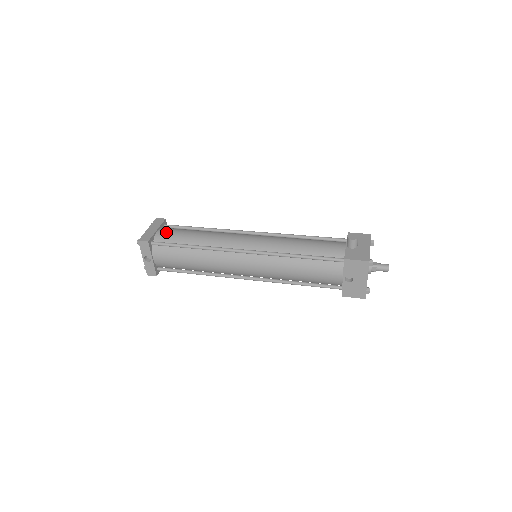
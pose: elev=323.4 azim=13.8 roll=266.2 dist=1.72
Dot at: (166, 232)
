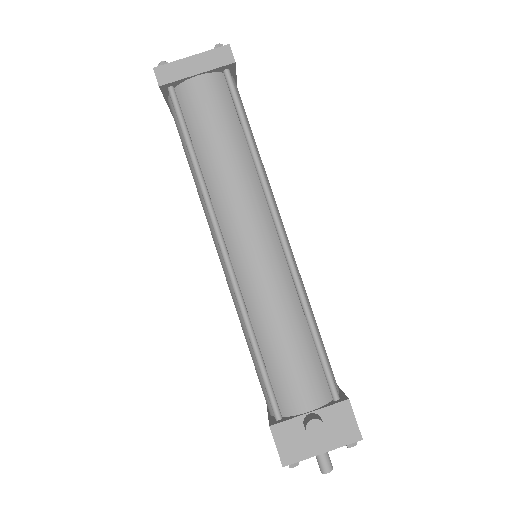
Dot at: (200, 93)
